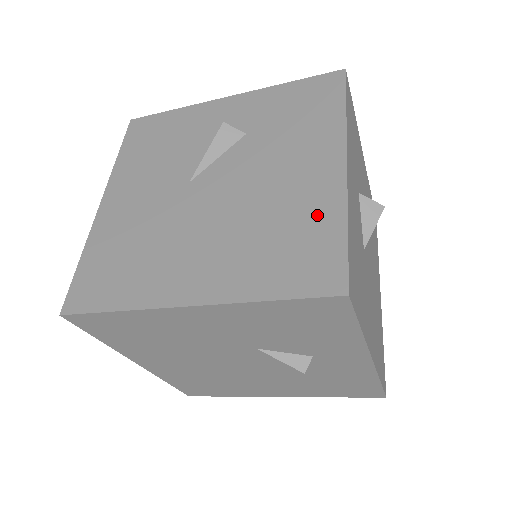
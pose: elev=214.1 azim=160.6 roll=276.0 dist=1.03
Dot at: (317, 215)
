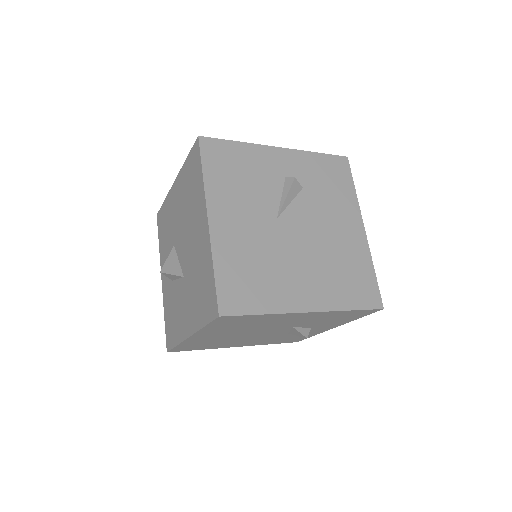
Dot at: (360, 260)
